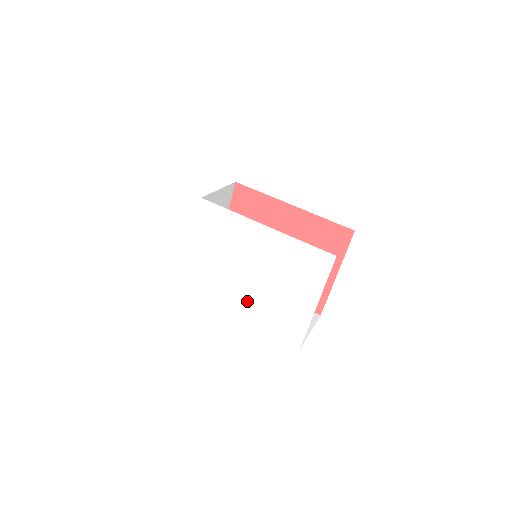
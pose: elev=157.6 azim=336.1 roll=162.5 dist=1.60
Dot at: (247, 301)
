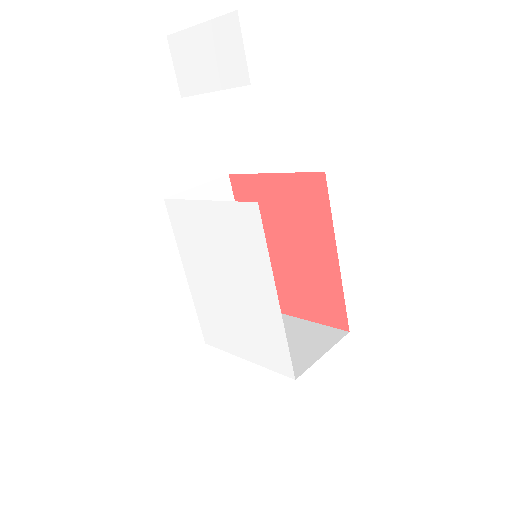
Dot at: (204, 284)
